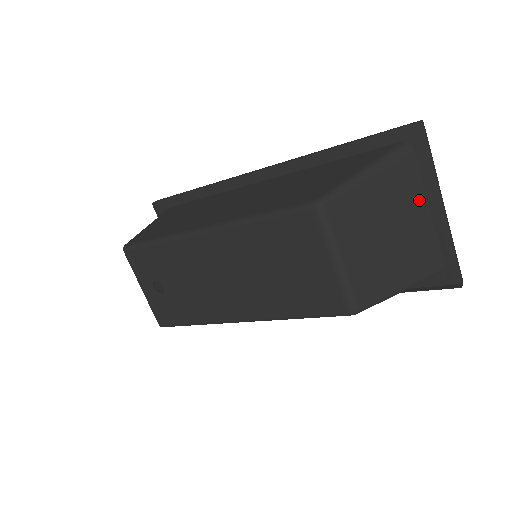
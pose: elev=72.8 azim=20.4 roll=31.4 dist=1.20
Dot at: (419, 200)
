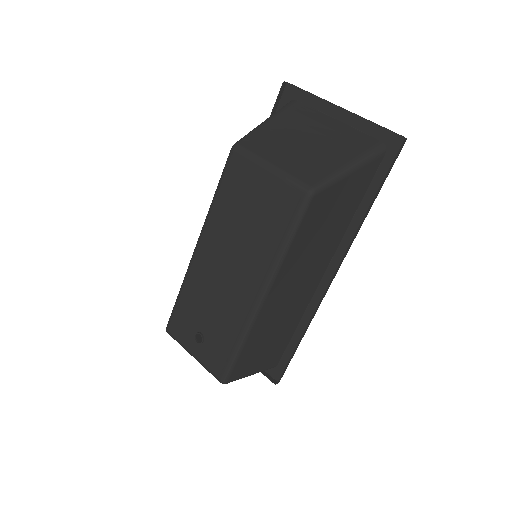
Dot at: (323, 119)
